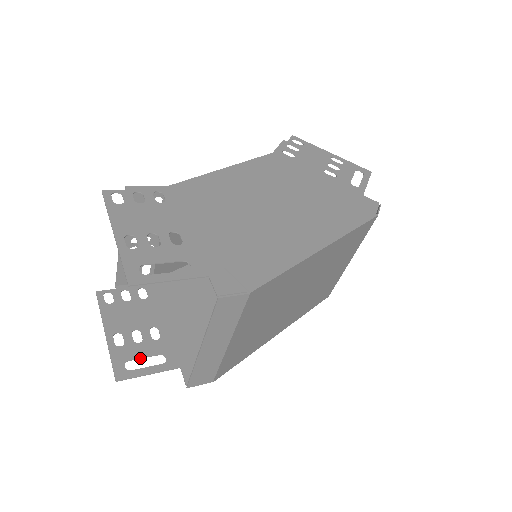
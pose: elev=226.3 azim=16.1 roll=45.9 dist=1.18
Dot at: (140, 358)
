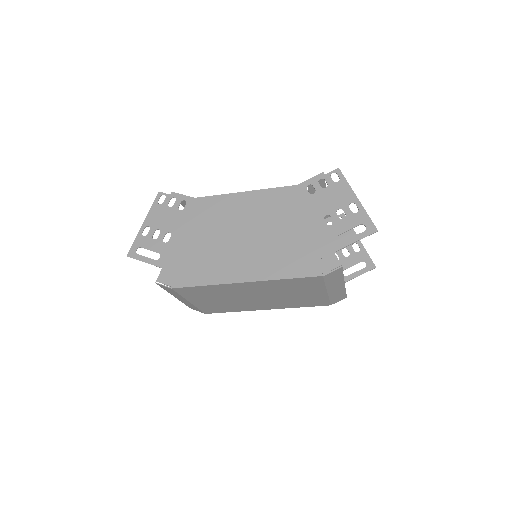
Dot at: occluded
